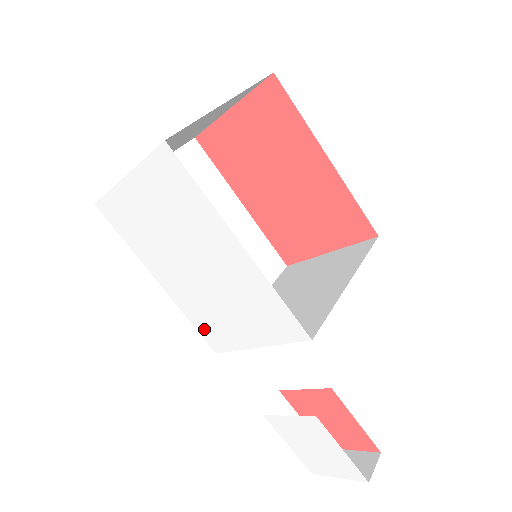
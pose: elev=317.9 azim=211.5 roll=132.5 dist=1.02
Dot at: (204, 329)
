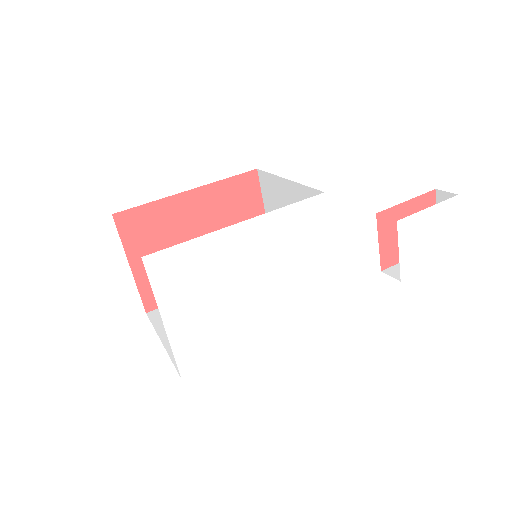
Dot at: (313, 308)
